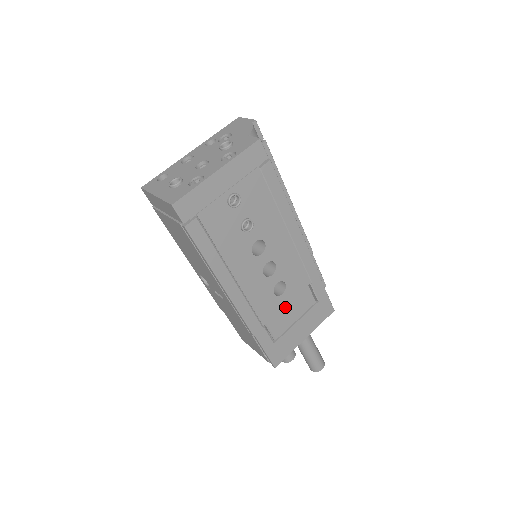
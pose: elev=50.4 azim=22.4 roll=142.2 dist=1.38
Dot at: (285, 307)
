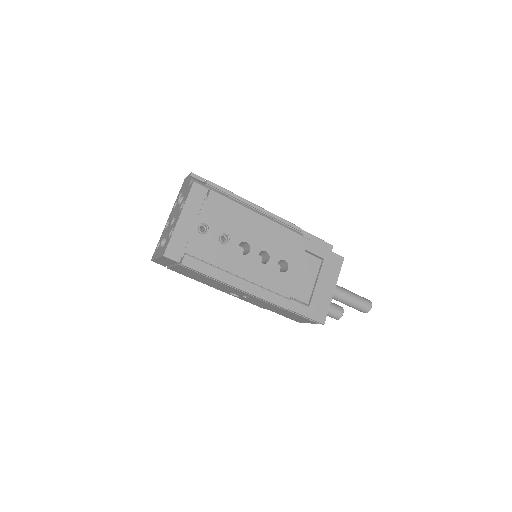
Dot at: (298, 277)
